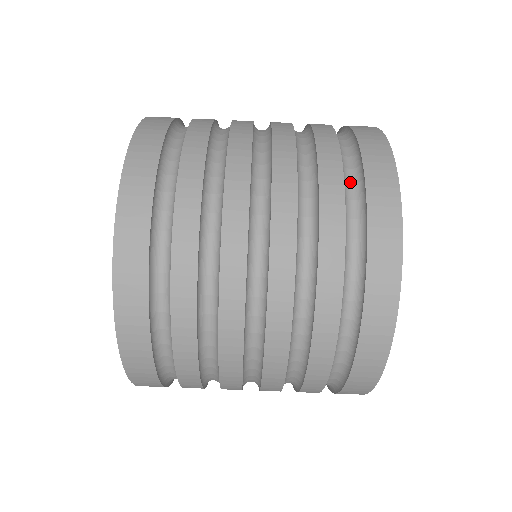
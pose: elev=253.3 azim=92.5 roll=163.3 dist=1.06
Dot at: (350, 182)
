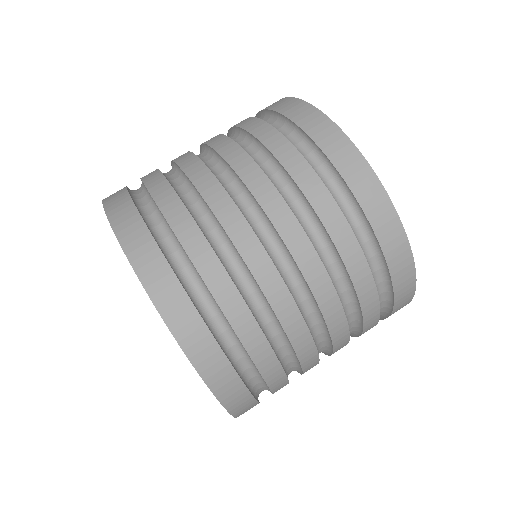
Dot at: (337, 195)
